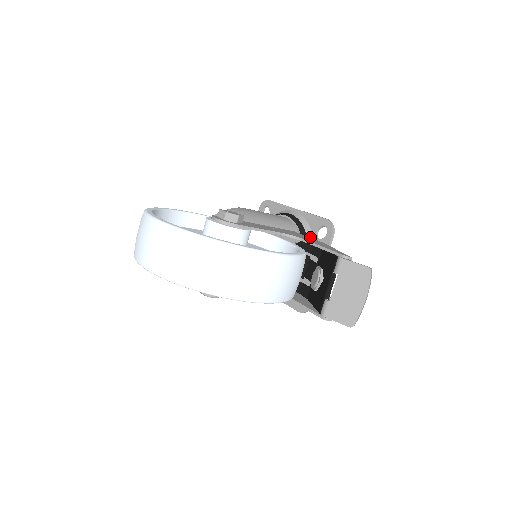
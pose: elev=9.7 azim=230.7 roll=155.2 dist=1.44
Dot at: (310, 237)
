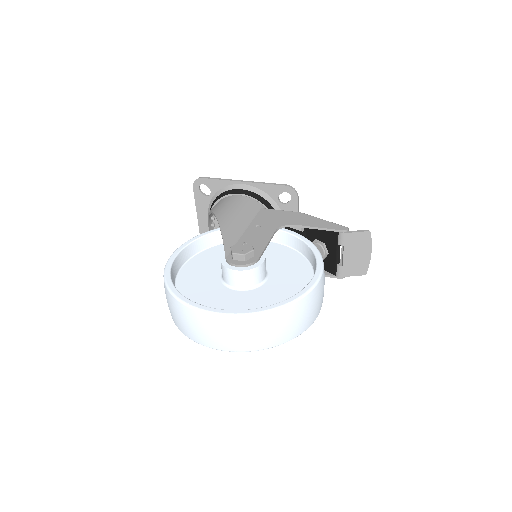
Dot at: (274, 205)
